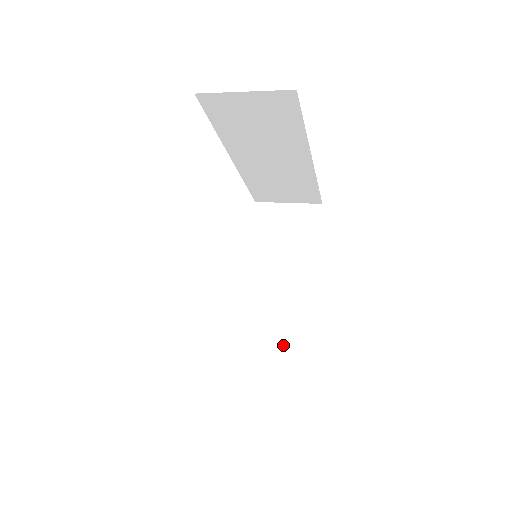
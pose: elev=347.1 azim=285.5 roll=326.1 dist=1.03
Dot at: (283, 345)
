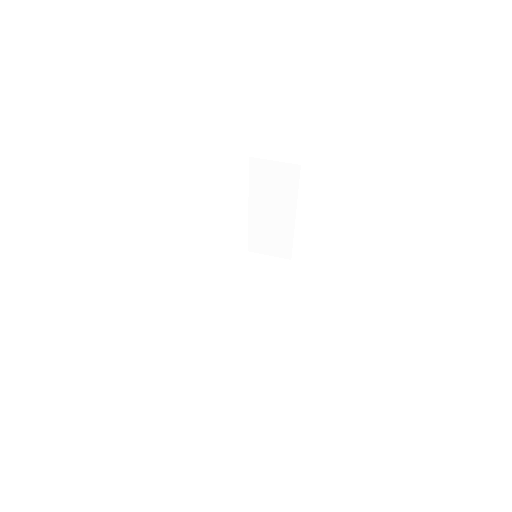
Dot at: (279, 243)
